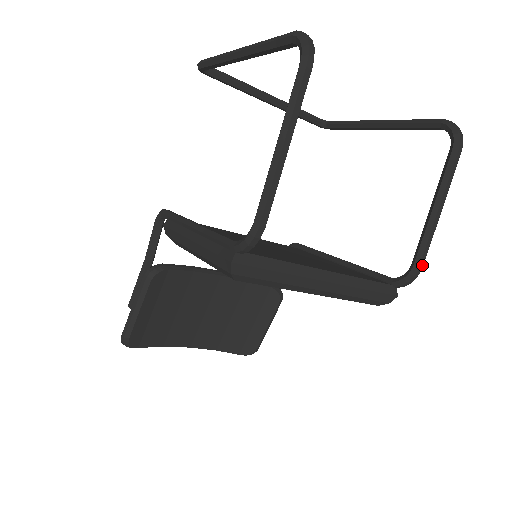
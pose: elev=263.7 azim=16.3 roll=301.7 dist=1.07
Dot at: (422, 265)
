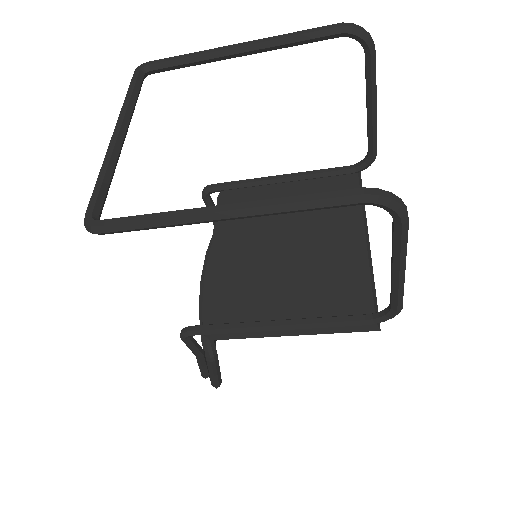
Dot at: occluded
